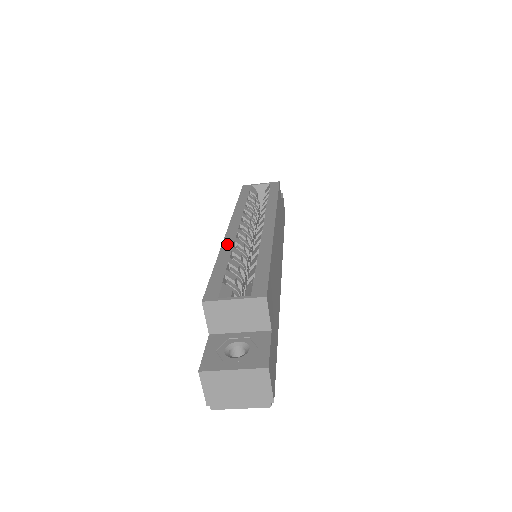
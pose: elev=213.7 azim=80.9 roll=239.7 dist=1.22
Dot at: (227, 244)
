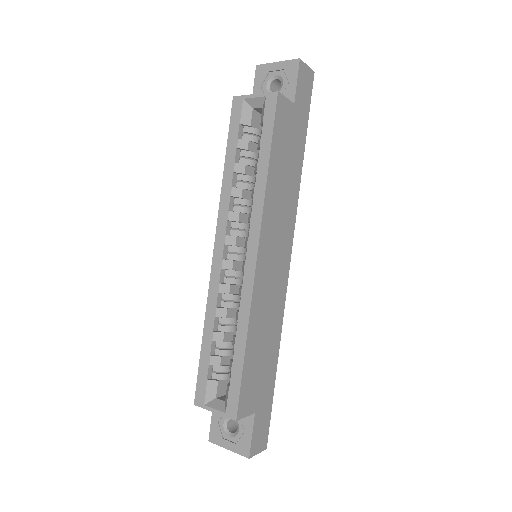
Dot at: (211, 298)
